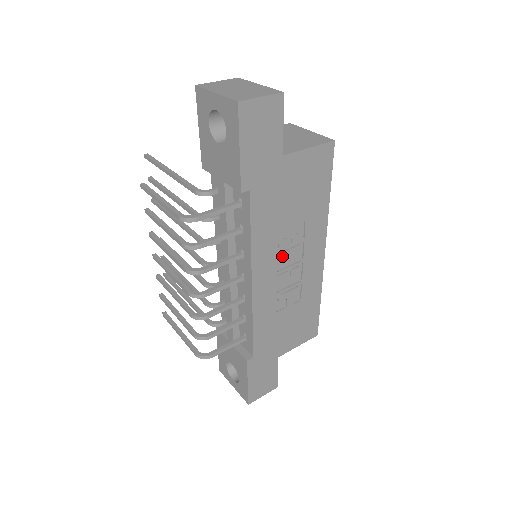
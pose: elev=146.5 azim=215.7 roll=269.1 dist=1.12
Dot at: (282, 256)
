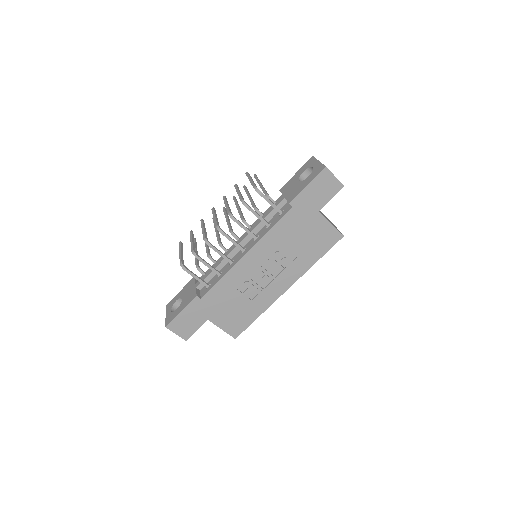
Dot at: (271, 260)
